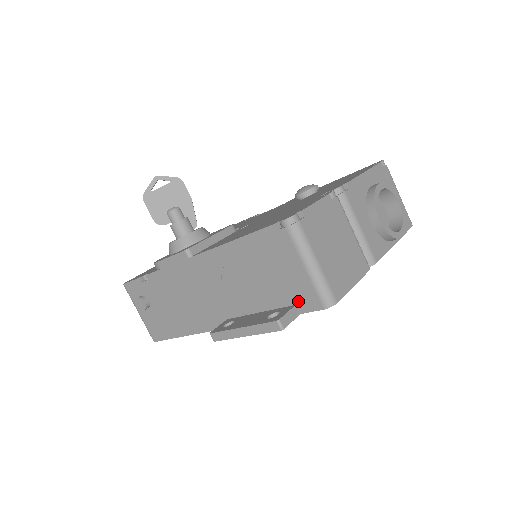
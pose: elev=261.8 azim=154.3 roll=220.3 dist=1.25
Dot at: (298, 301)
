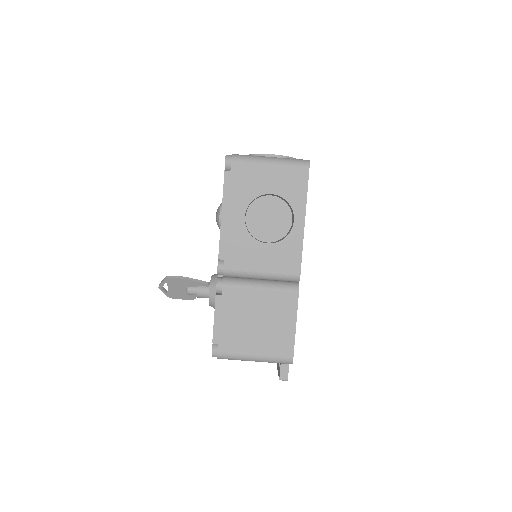
Dot at: occluded
